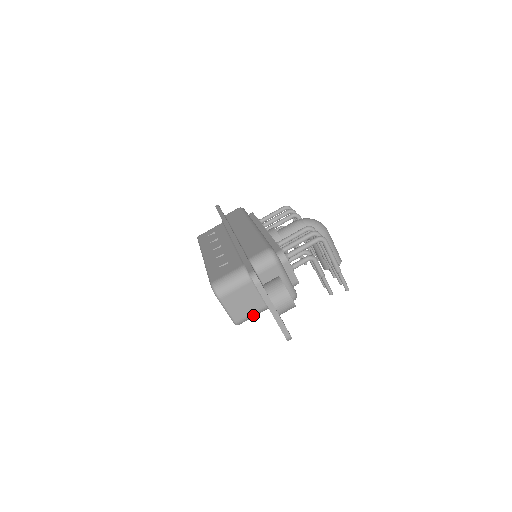
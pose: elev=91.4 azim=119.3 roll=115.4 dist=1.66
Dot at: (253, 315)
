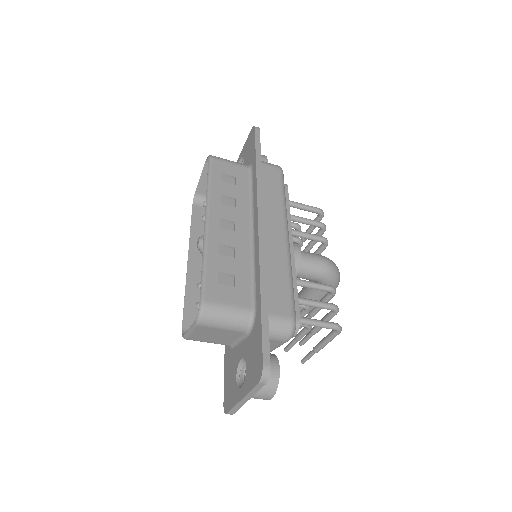
Dot at: (209, 342)
